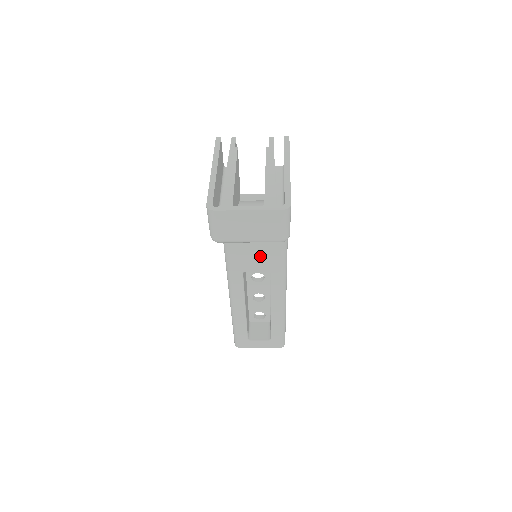
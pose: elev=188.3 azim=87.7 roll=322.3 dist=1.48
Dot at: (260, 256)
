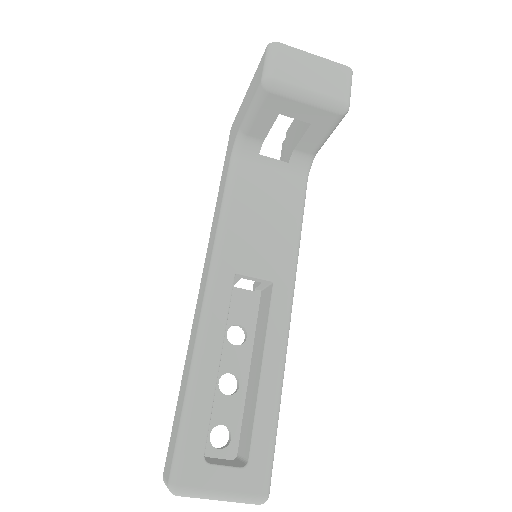
Dot at: (265, 247)
